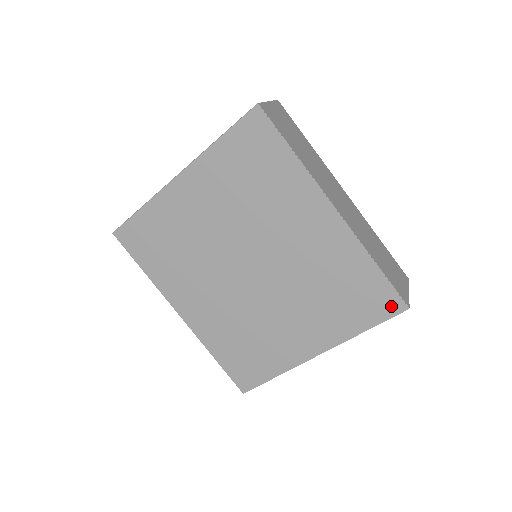
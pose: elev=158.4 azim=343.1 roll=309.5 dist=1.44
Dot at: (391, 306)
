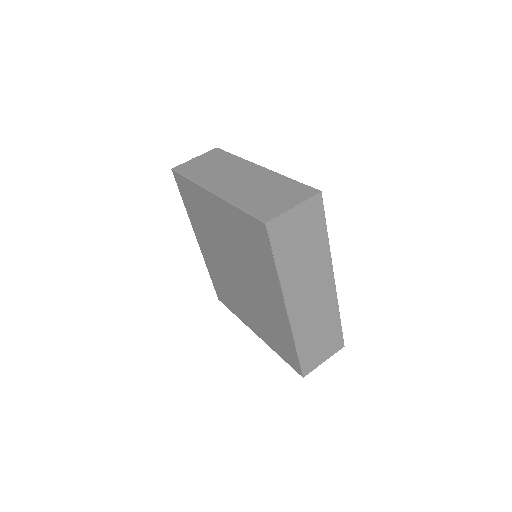
Dot at: (295, 367)
